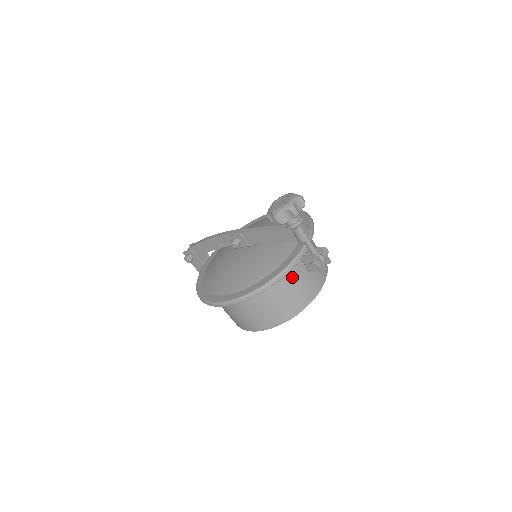
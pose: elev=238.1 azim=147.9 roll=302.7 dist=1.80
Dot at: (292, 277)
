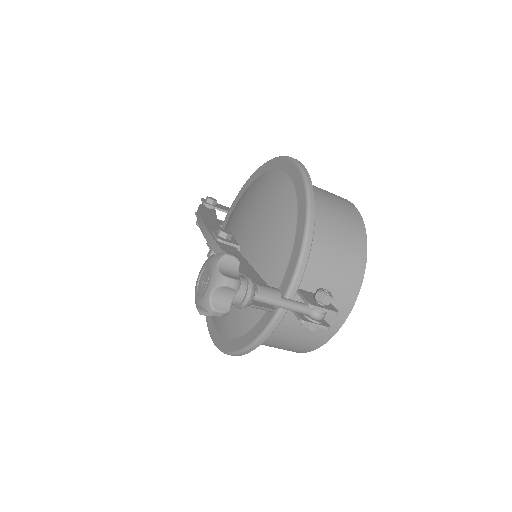
Dot at: (285, 326)
